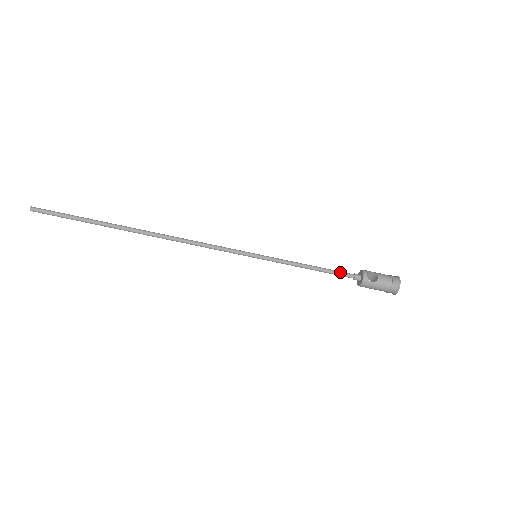
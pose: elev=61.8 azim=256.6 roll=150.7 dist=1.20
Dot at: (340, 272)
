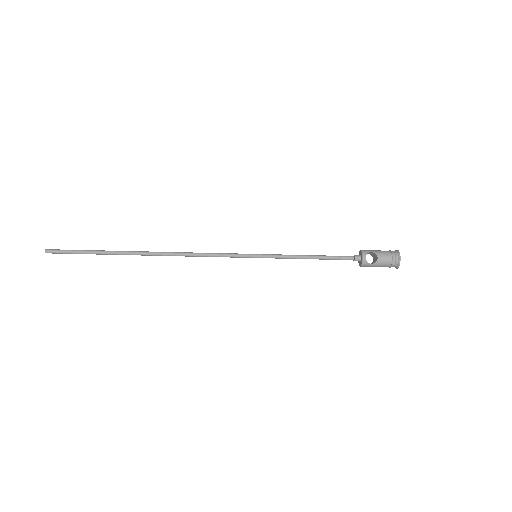
Dot at: (339, 257)
